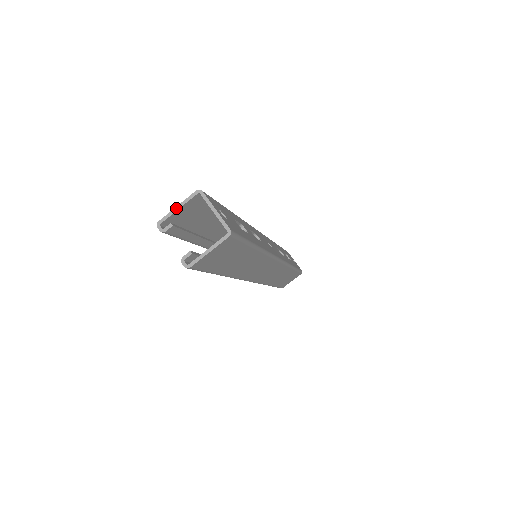
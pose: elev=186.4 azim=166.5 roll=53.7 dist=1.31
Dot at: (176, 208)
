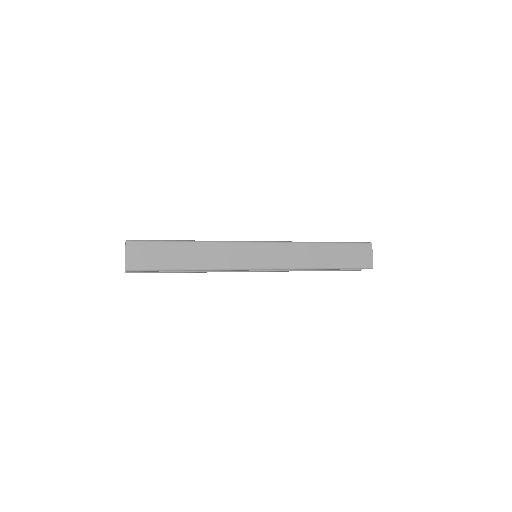
Dot at: (125, 260)
